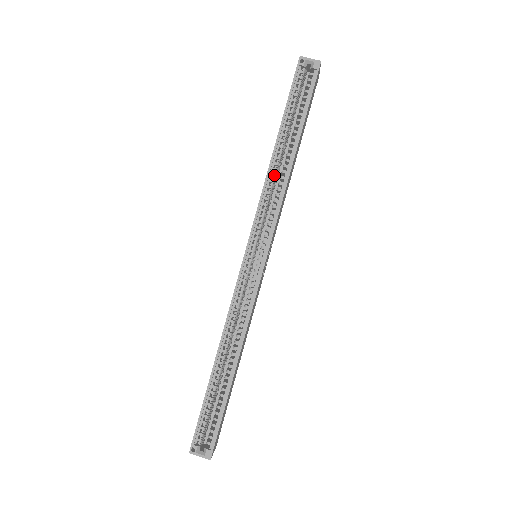
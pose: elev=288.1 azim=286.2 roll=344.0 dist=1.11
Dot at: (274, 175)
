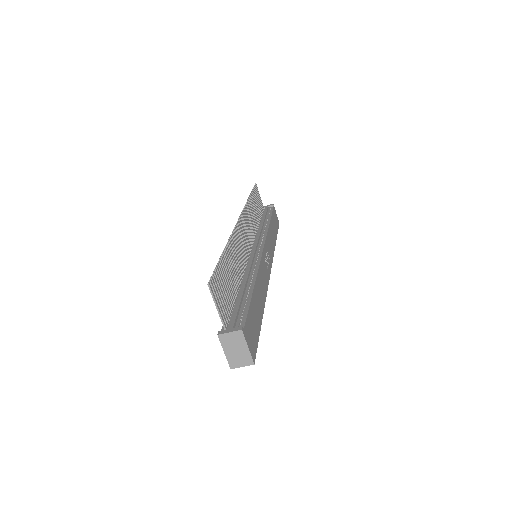
Dot at: occluded
